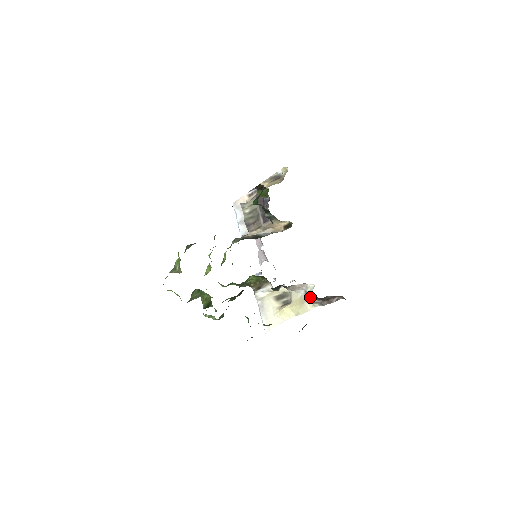
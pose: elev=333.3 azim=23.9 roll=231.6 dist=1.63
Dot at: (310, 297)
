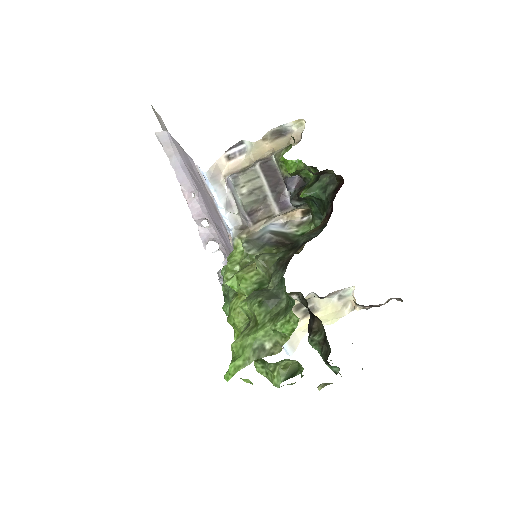
Dot at: (361, 306)
